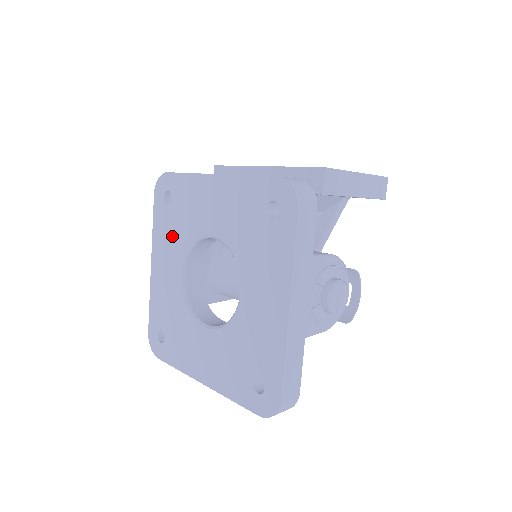
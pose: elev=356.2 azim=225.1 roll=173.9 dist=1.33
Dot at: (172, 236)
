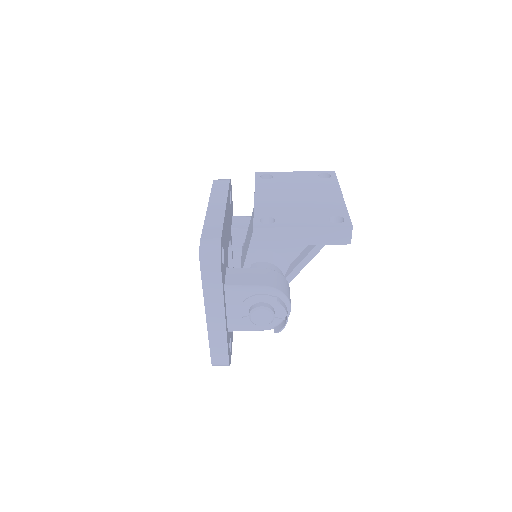
Dot at: occluded
